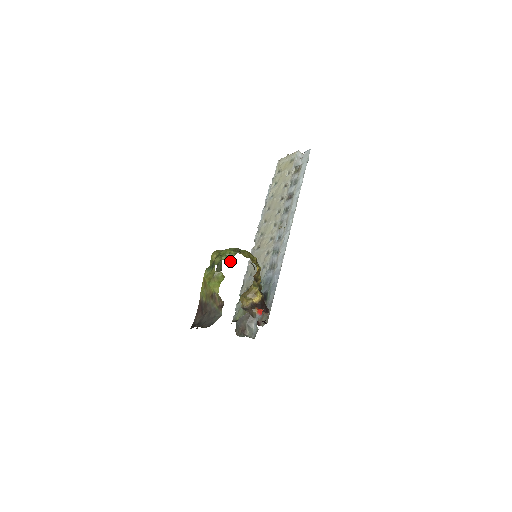
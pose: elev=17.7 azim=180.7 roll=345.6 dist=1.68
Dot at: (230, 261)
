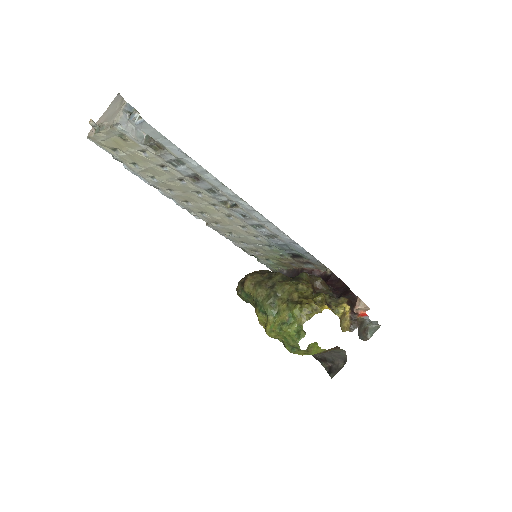
Dot at: (305, 334)
